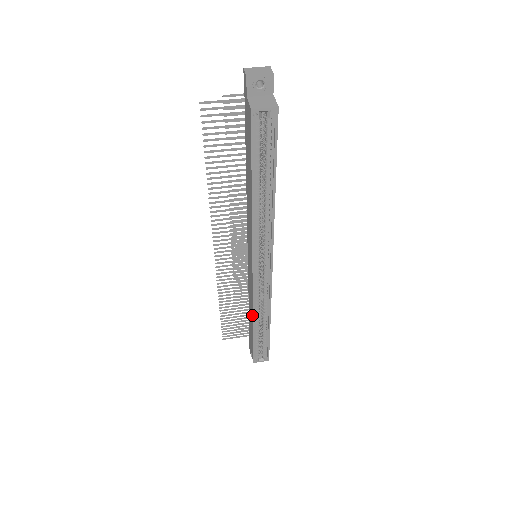
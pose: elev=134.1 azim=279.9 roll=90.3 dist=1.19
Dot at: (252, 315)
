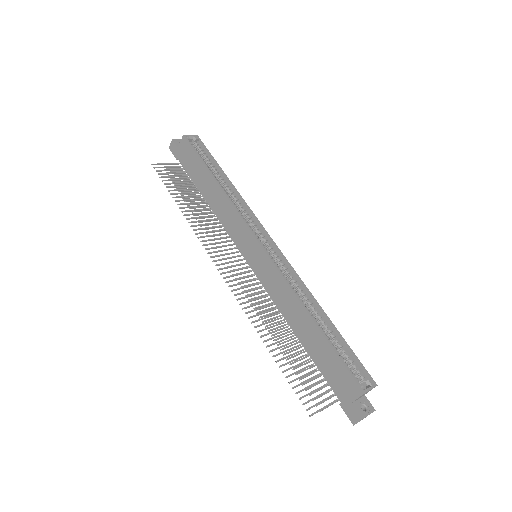
Dot at: (299, 306)
